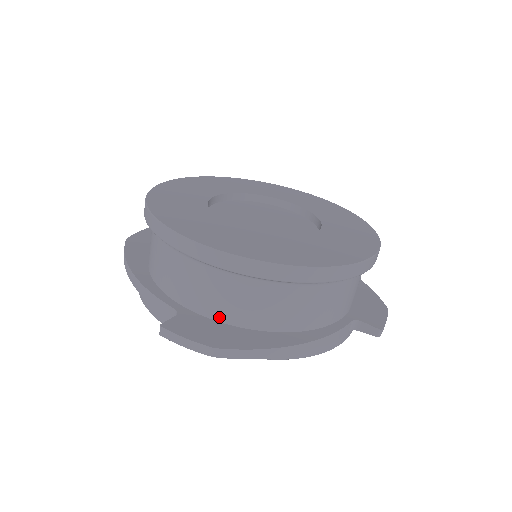
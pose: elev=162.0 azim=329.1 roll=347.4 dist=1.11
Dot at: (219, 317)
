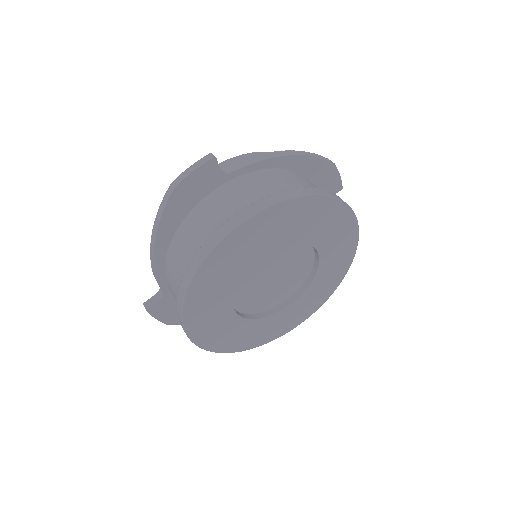
Dot at: occluded
